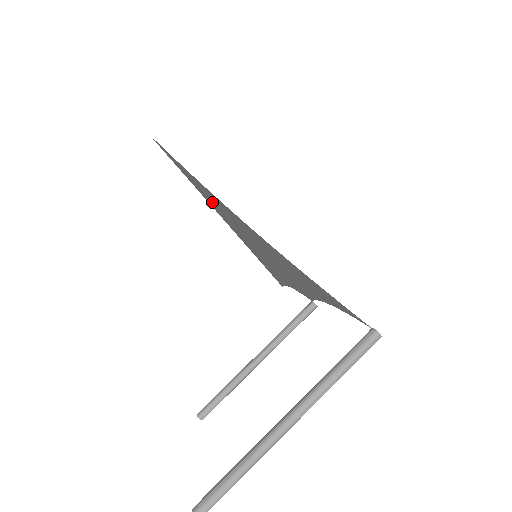
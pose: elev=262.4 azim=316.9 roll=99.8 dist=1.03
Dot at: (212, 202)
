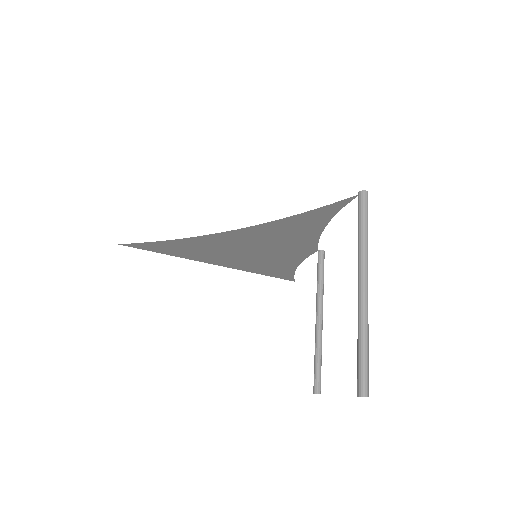
Dot at: (197, 253)
